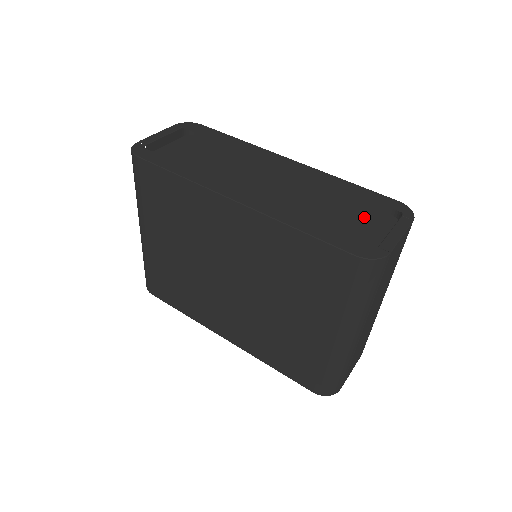
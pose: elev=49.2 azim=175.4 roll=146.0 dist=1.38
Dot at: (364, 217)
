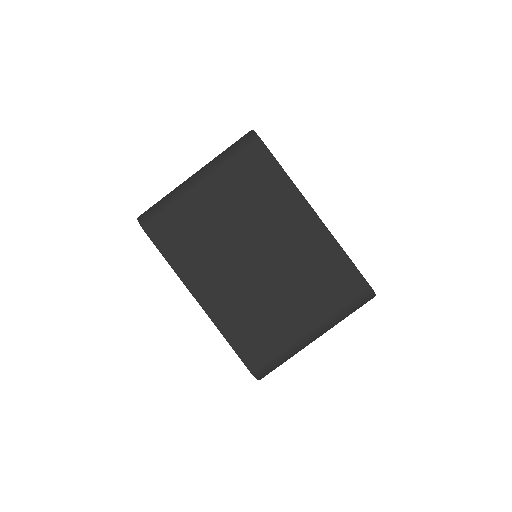
Dot at: occluded
